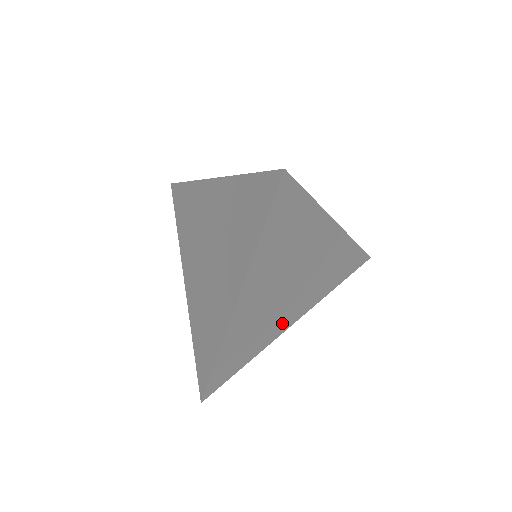
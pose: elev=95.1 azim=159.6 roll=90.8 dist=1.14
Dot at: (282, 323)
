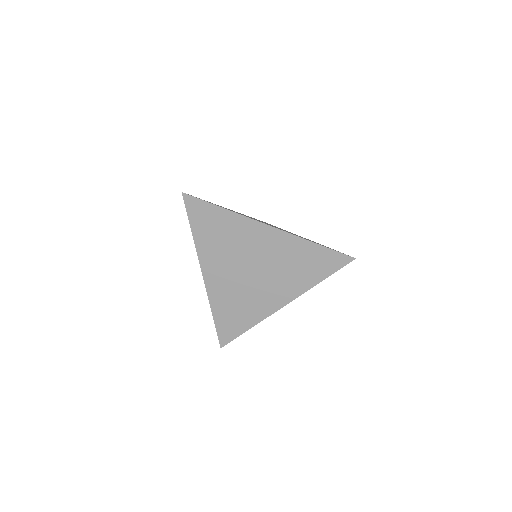
Dot at: occluded
